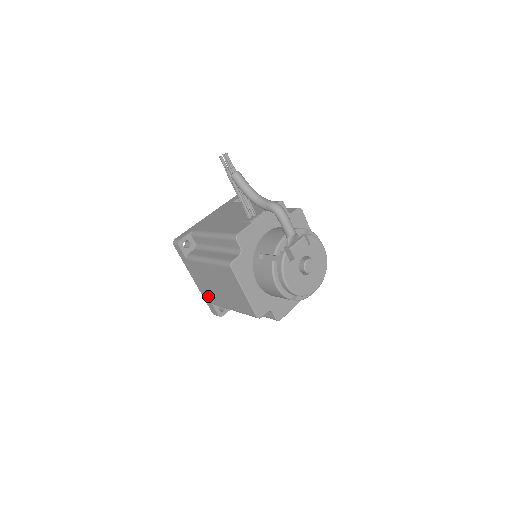
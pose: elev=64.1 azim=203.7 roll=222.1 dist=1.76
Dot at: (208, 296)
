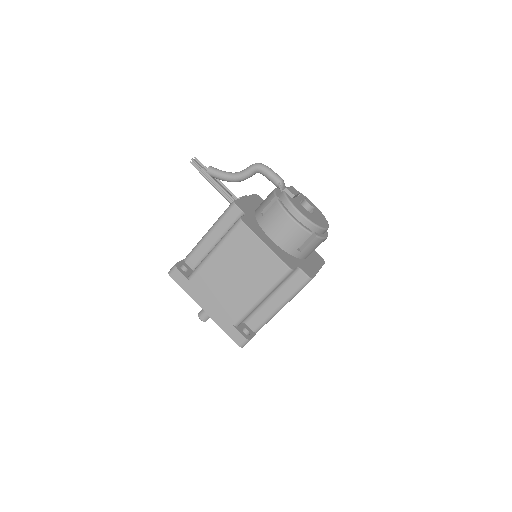
Dot at: (226, 316)
